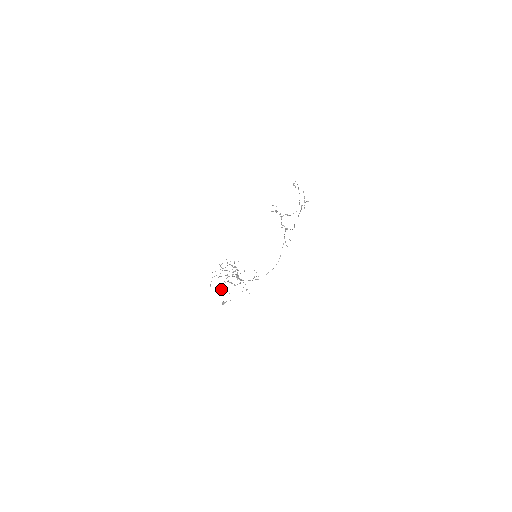
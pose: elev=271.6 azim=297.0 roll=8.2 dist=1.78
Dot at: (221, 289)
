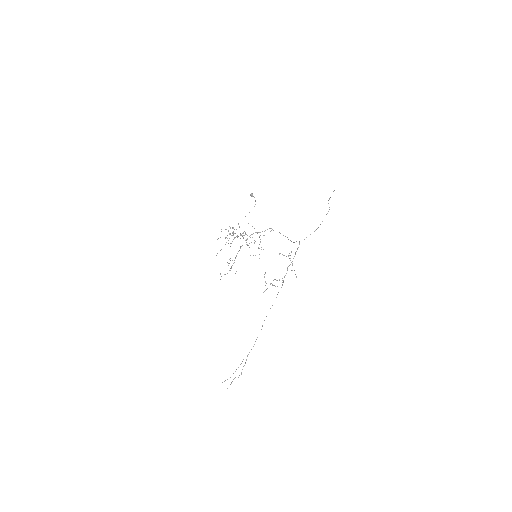
Dot at: (228, 240)
